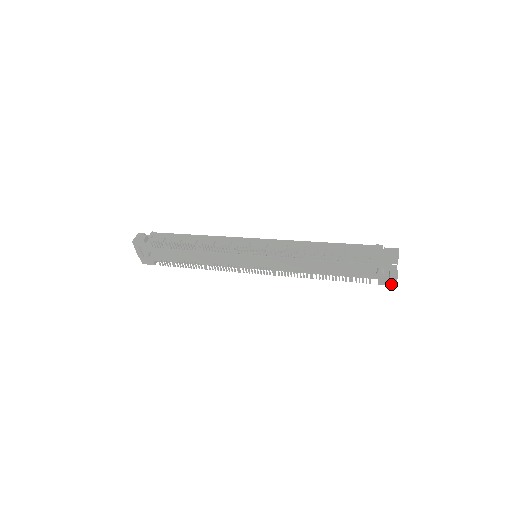
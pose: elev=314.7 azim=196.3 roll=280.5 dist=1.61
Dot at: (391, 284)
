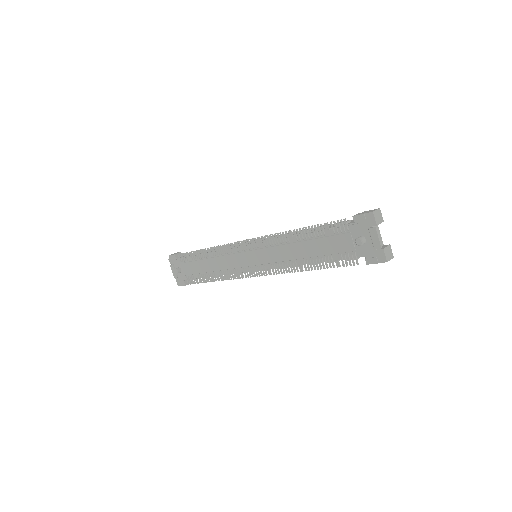
Dot at: (380, 261)
